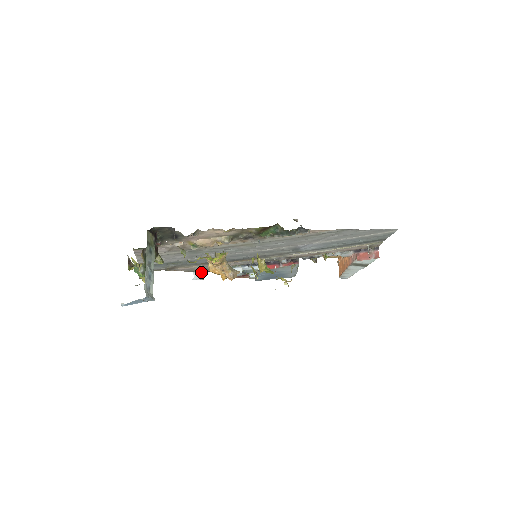
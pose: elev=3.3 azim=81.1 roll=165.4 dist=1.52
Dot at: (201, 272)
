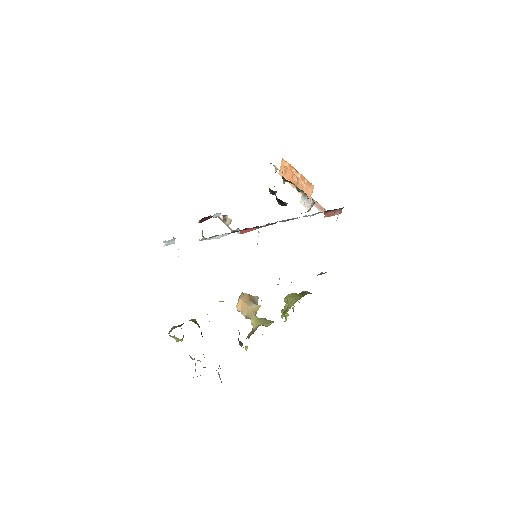
Dot at: (173, 239)
